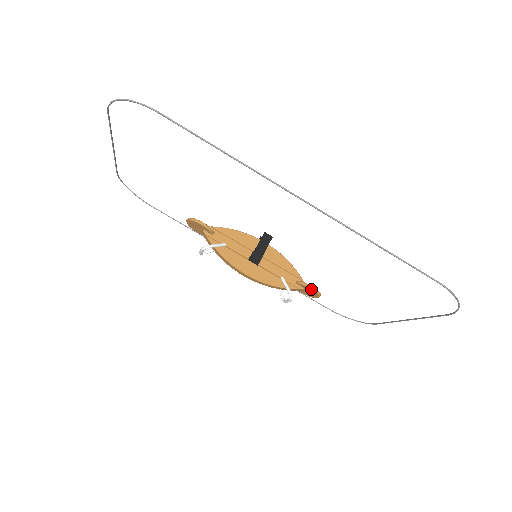
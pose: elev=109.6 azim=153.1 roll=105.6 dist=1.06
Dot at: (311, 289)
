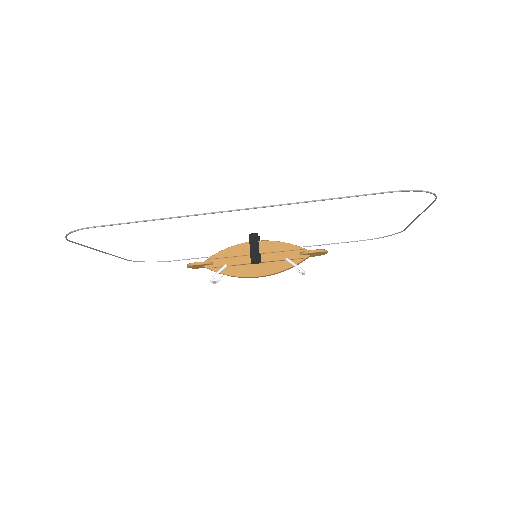
Dot at: (314, 253)
